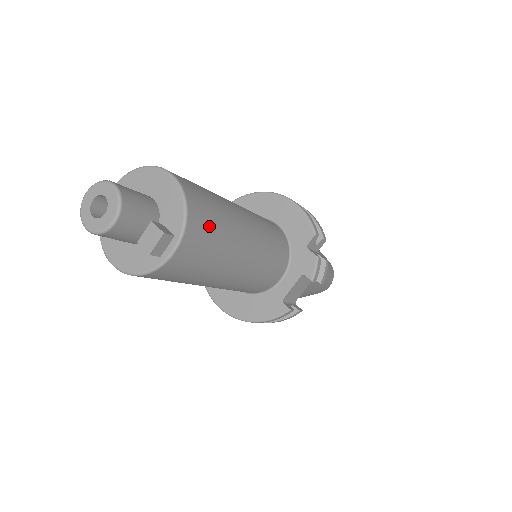
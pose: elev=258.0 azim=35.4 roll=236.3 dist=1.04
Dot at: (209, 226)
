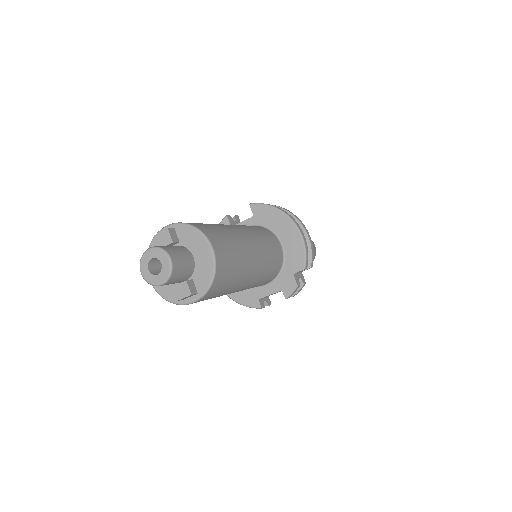
Dot at: (224, 284)
